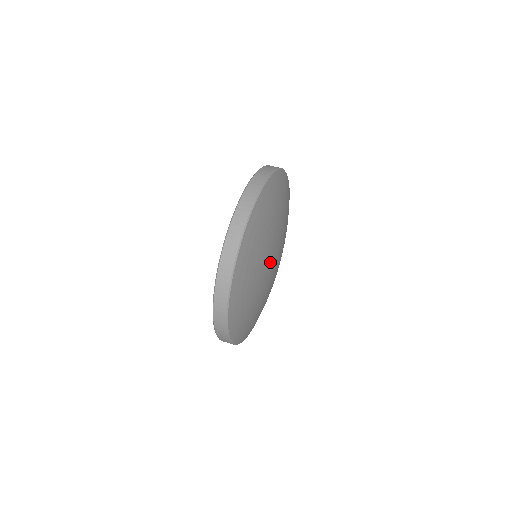
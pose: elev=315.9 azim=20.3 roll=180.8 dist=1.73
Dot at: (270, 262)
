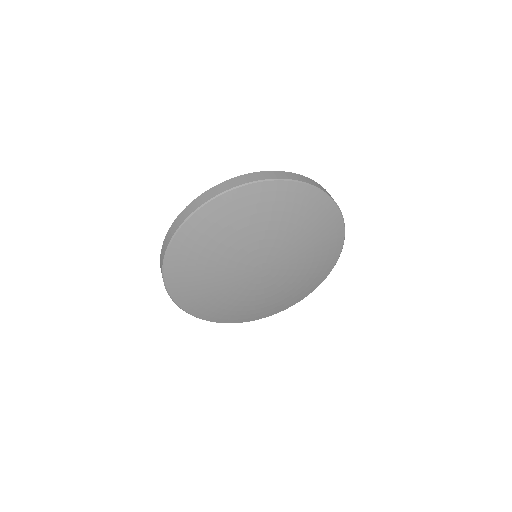
Dot at: (245, 269)
